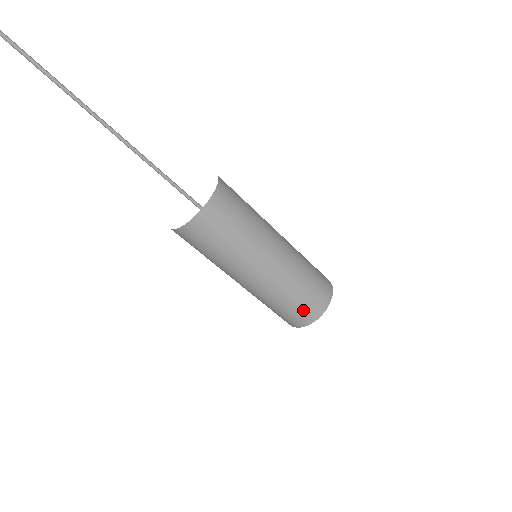
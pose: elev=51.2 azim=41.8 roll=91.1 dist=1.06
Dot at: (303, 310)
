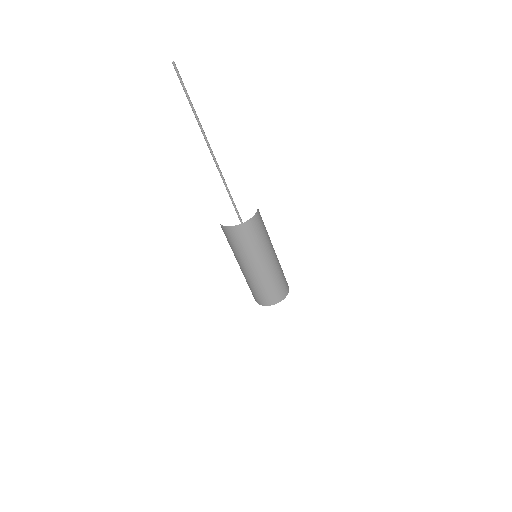
Dot at: (284, 285)
